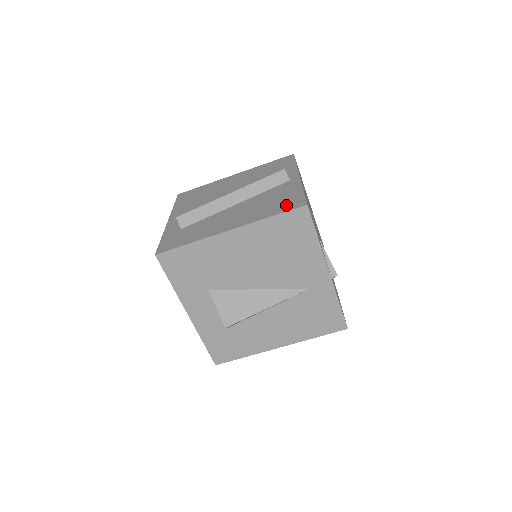
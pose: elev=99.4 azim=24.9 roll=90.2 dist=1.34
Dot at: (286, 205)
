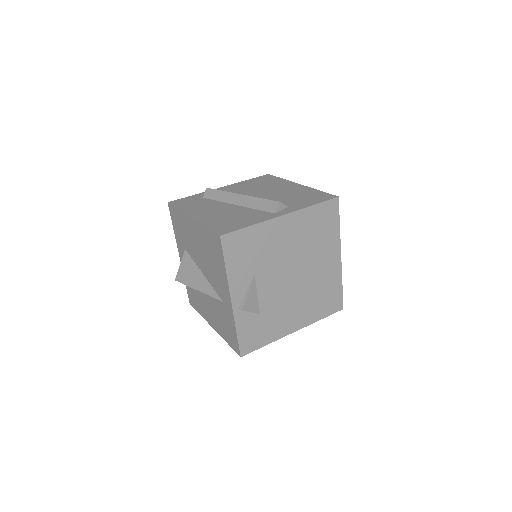
Dot at: (223, 227)
